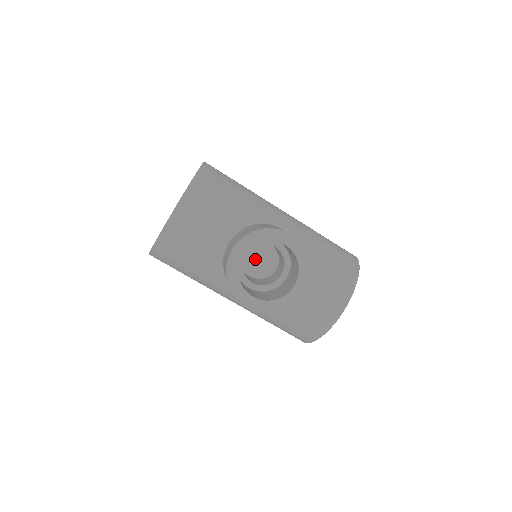
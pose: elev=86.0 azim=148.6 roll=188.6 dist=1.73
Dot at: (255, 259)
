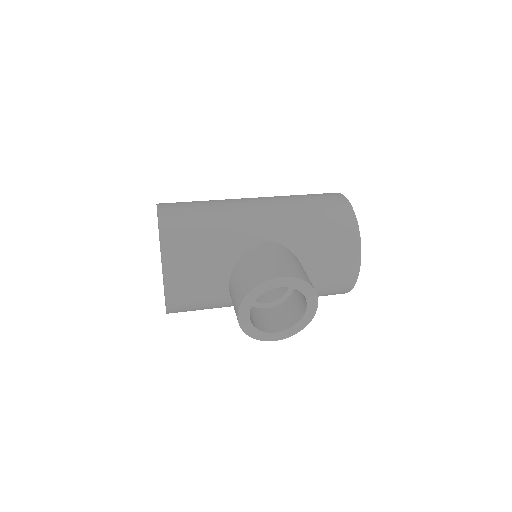
Dot at: occluded
